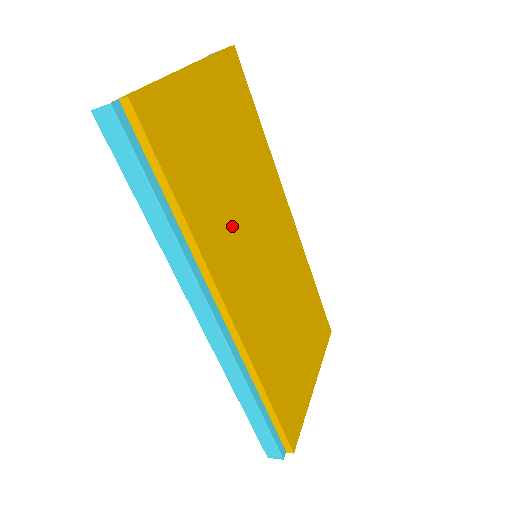
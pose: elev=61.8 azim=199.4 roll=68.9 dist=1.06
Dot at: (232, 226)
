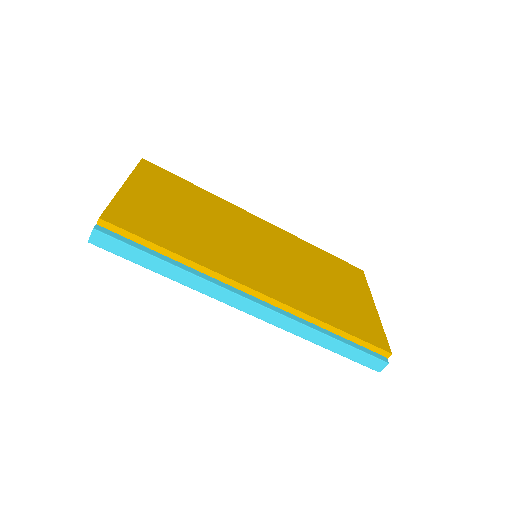
Dot at: (220, 246)
